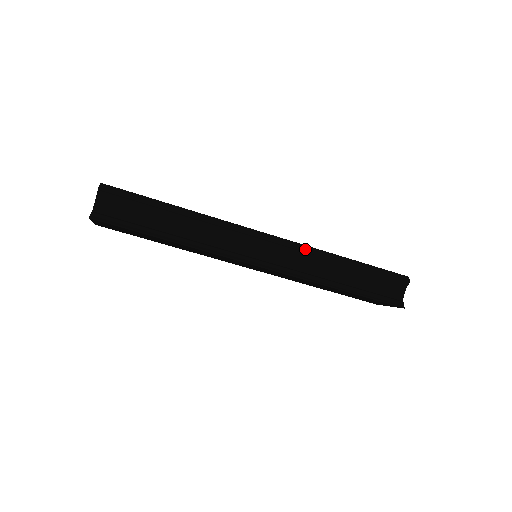
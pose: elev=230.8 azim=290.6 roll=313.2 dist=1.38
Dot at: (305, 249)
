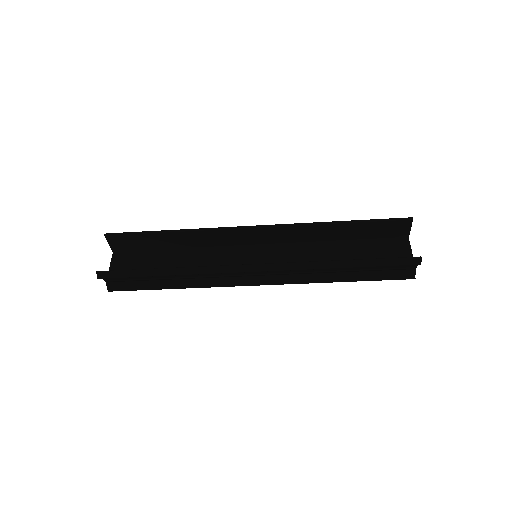
Dot at: (295, 269)
